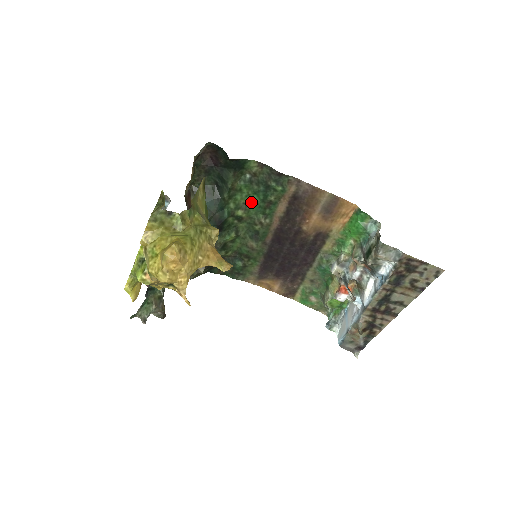
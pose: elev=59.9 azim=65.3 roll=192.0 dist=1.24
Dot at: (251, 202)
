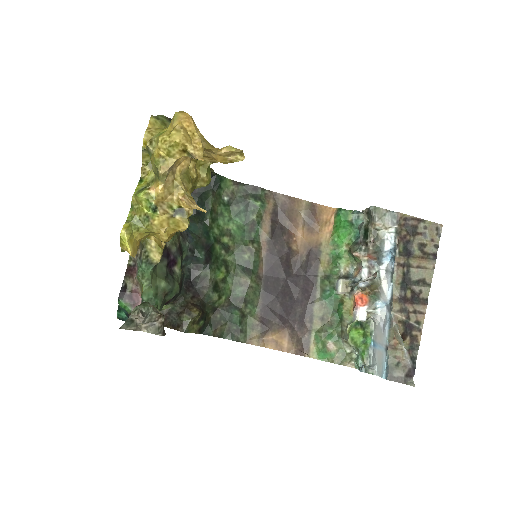
Dot at: (234, 227)
